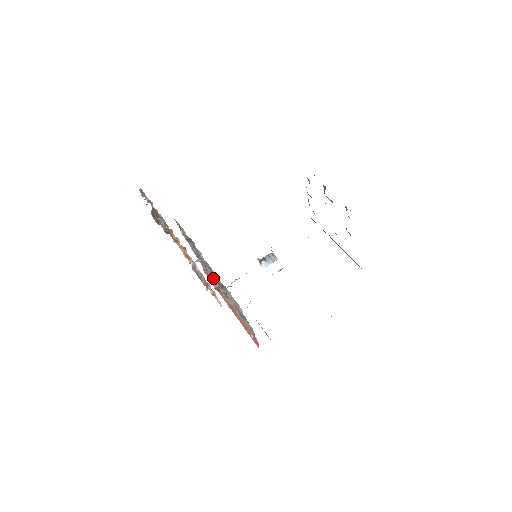
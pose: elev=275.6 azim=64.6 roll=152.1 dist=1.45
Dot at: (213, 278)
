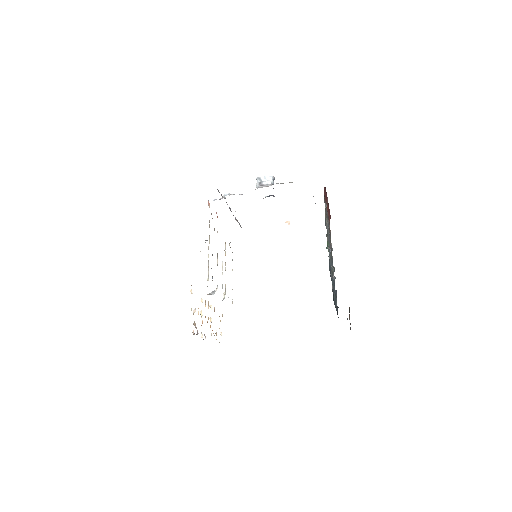
Dot at: (217, 261)
